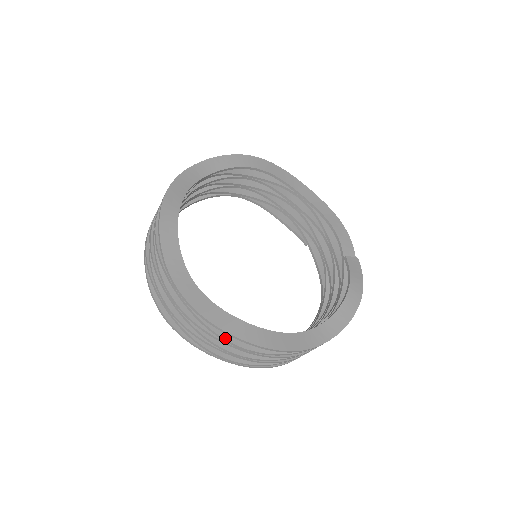
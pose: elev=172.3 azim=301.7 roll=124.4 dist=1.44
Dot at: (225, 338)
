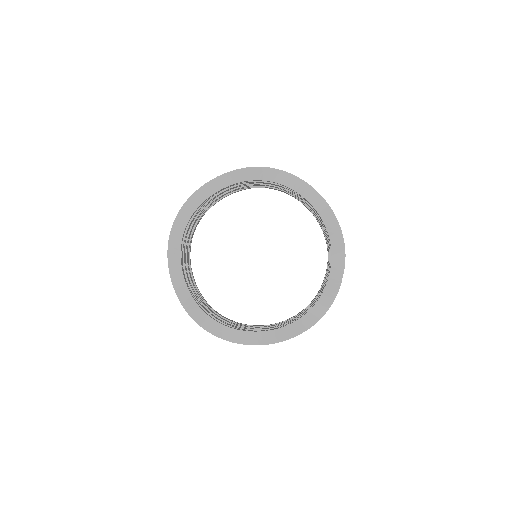
Dot at: occluded
